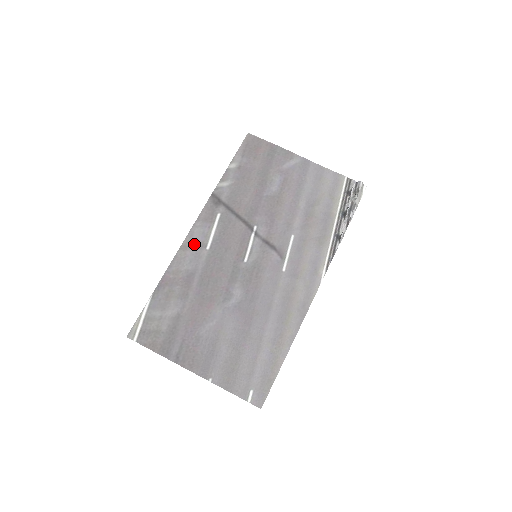
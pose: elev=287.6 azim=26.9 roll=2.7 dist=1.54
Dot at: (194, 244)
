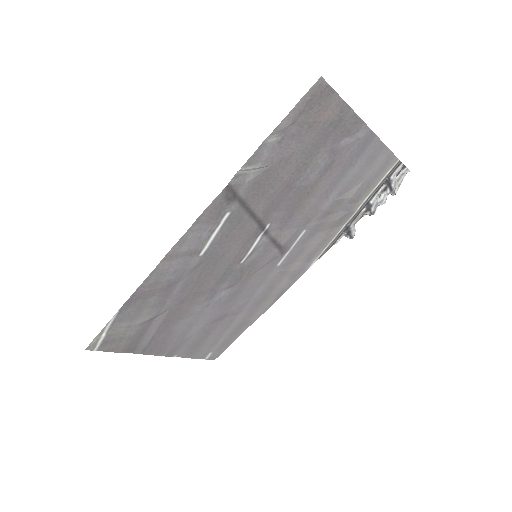
Dot at: (184, 252)
